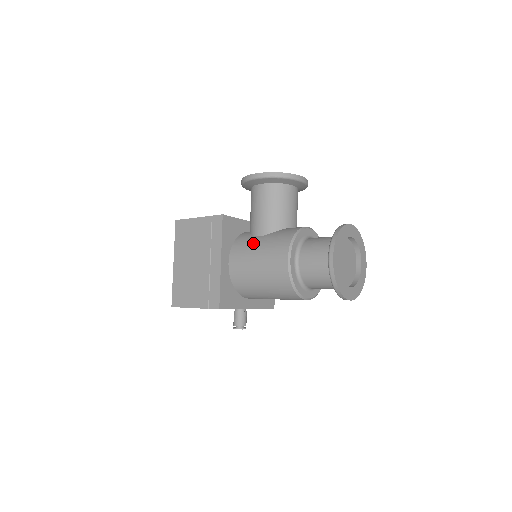
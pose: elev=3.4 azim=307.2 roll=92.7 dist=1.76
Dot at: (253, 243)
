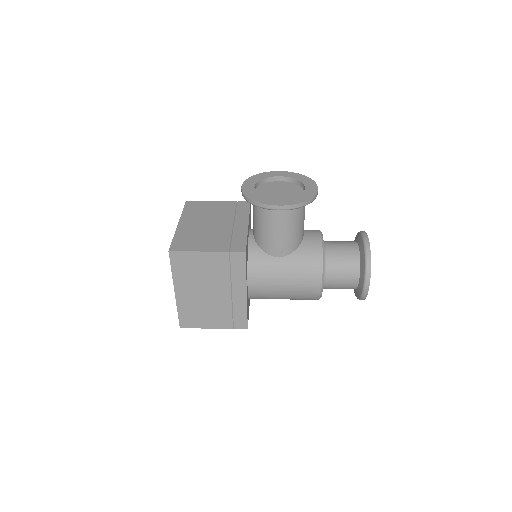
Dot at: (276, 268)
